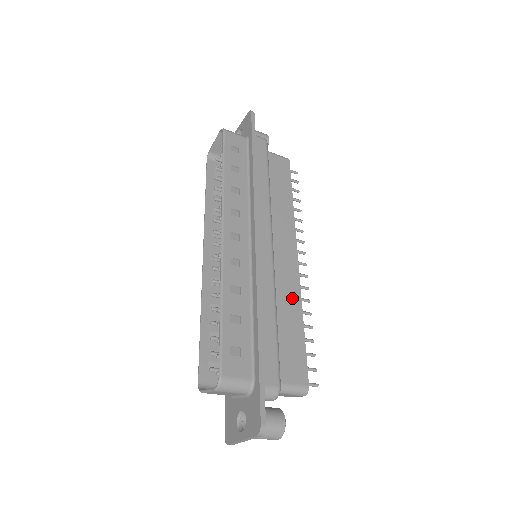
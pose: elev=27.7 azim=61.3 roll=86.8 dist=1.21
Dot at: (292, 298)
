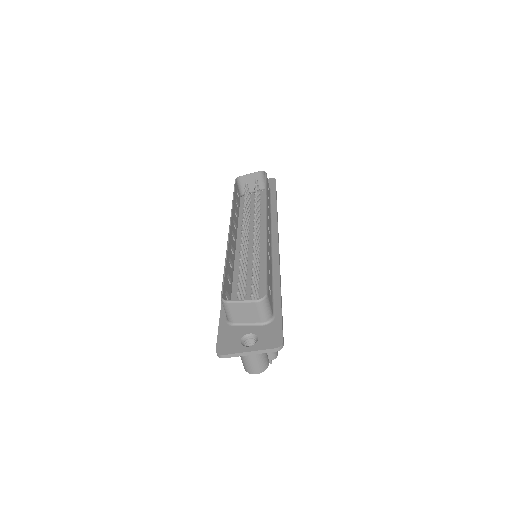
Dot at: occluded
